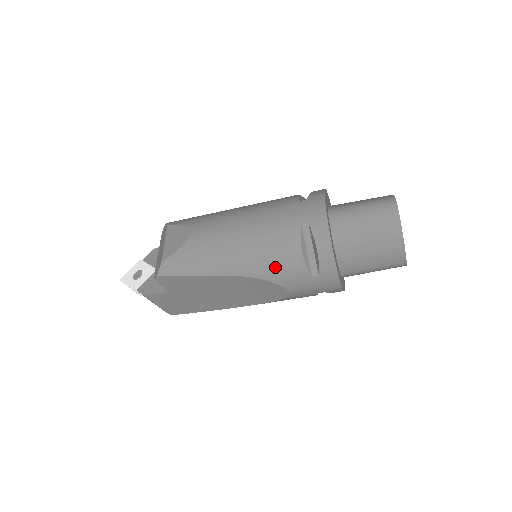
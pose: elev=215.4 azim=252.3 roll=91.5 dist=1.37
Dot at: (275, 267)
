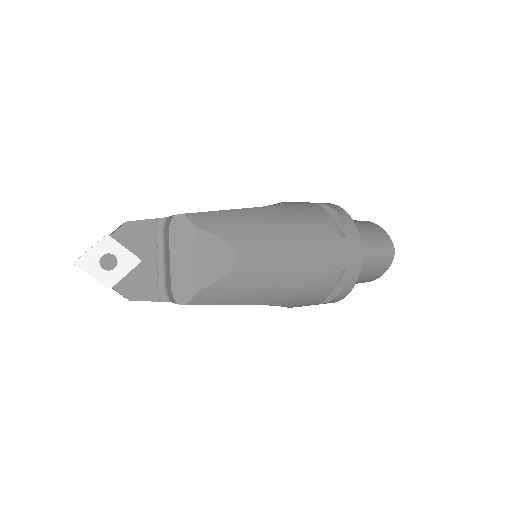
Dot at: (303, 300)
